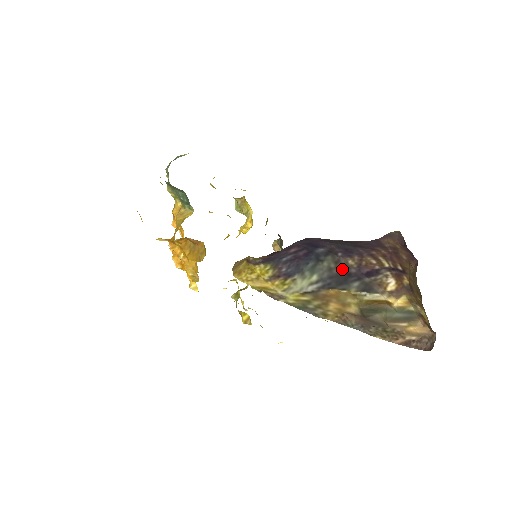
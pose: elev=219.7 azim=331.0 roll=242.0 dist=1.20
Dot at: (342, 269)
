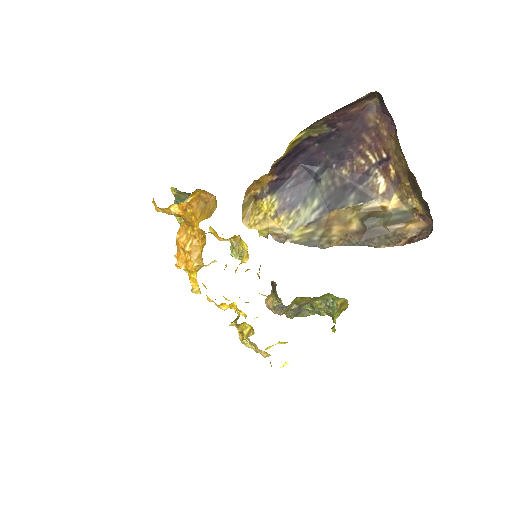
Dot at: (338, 183)
